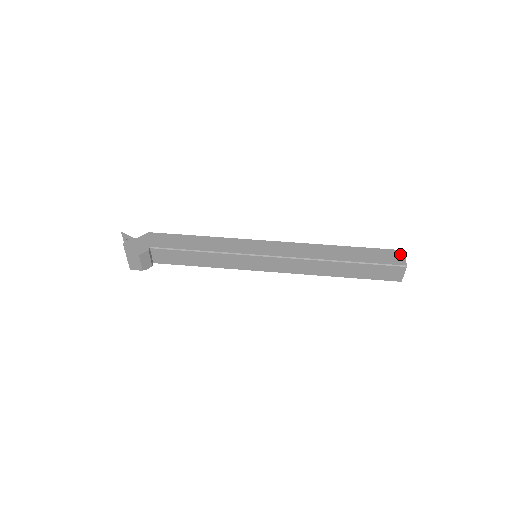
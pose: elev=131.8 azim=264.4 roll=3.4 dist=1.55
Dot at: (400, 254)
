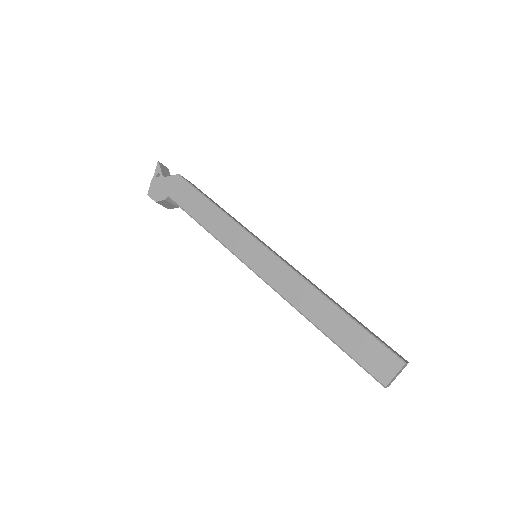
Dot at: (394, 366)
